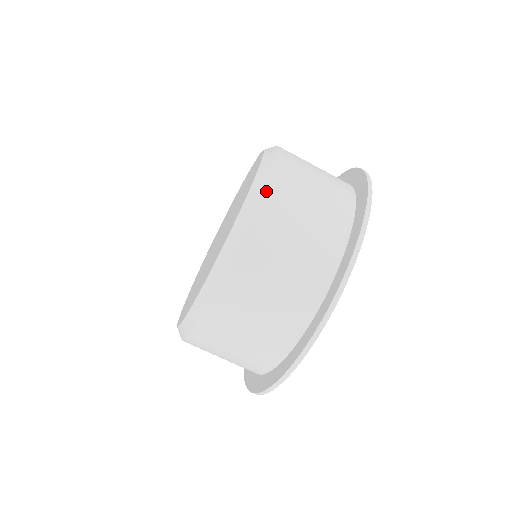
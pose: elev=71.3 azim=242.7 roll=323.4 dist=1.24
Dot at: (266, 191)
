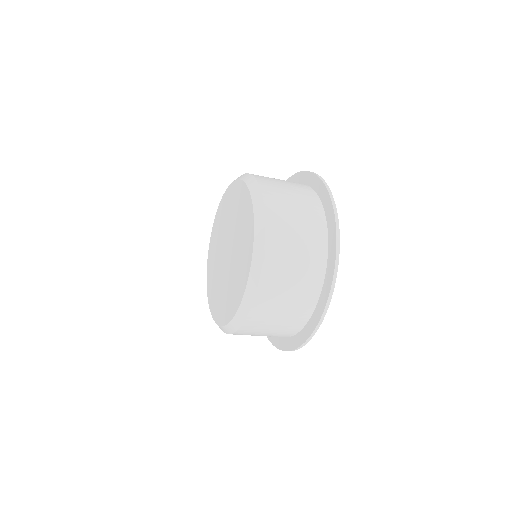
Dot at: (267, 216)
